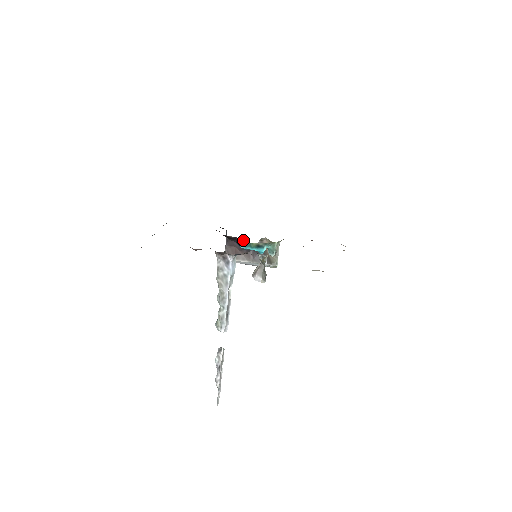
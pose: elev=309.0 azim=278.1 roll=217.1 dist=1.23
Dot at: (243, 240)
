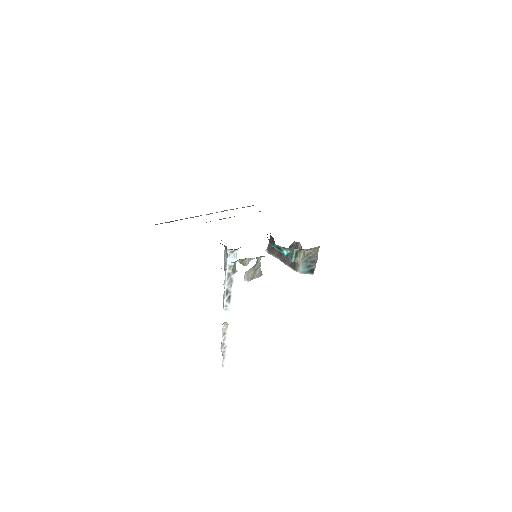
Dot at: occluded
